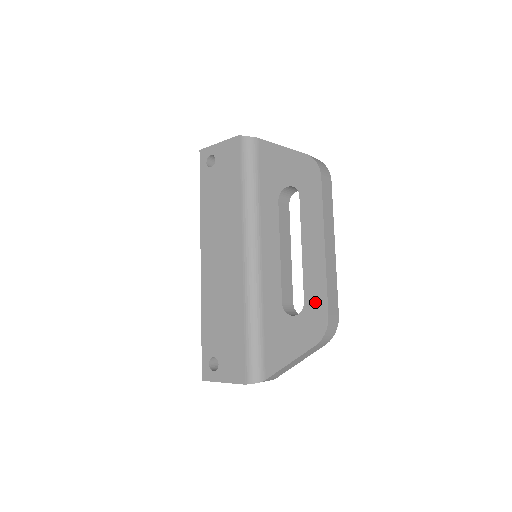
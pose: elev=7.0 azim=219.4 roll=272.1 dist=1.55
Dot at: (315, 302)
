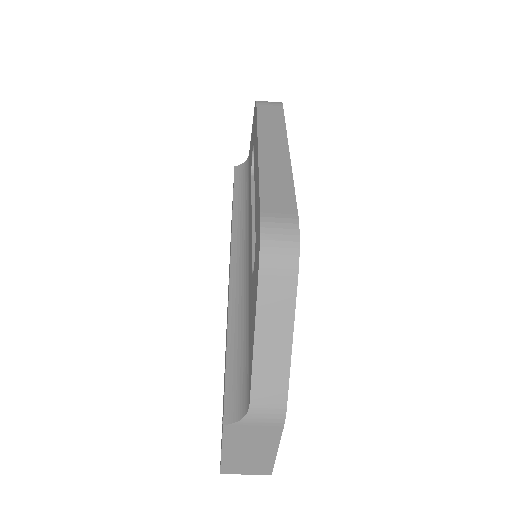
Dot at: (257, 218)
